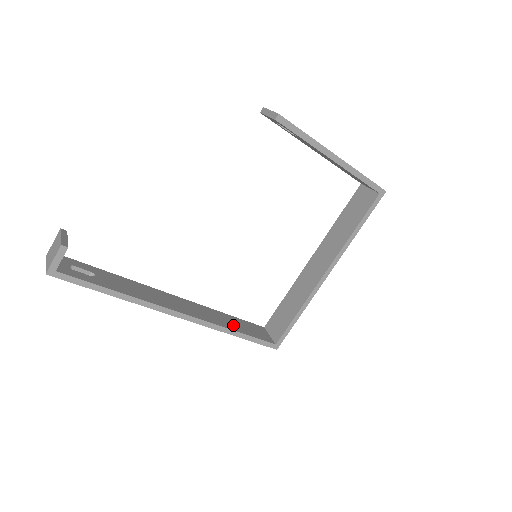
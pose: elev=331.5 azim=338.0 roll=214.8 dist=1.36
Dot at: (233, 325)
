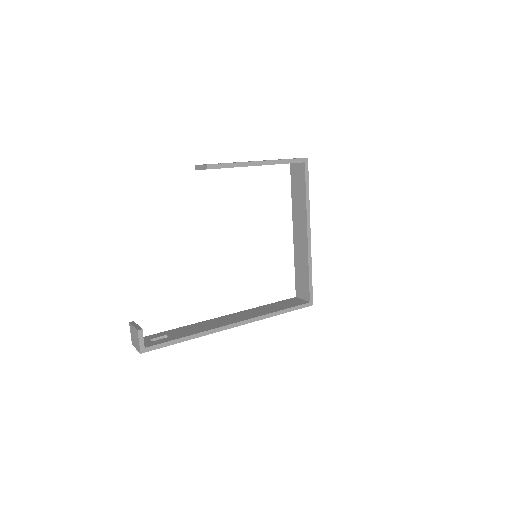
Dot at: (273, 309)
